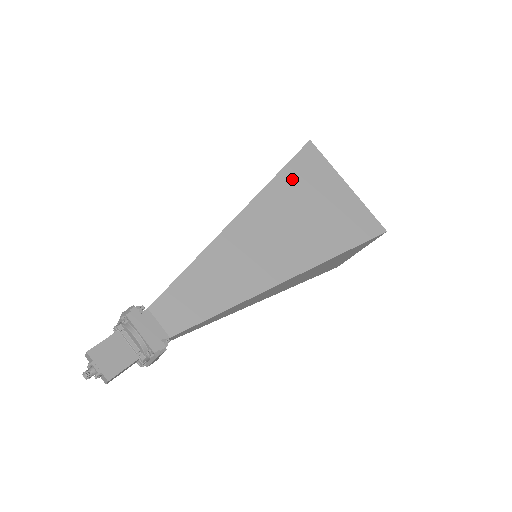
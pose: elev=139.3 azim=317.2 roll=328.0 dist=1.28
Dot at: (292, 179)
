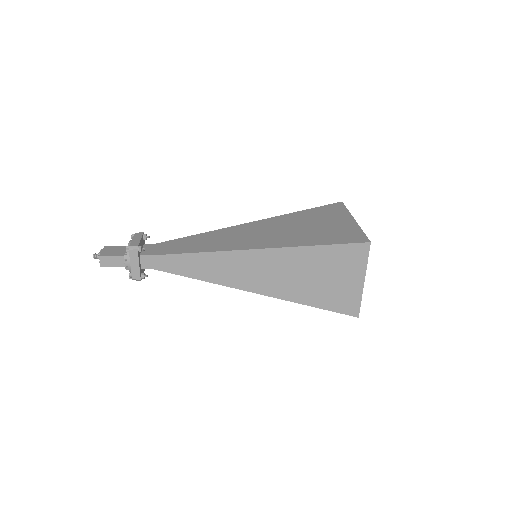
Dot at: (308, 214)
